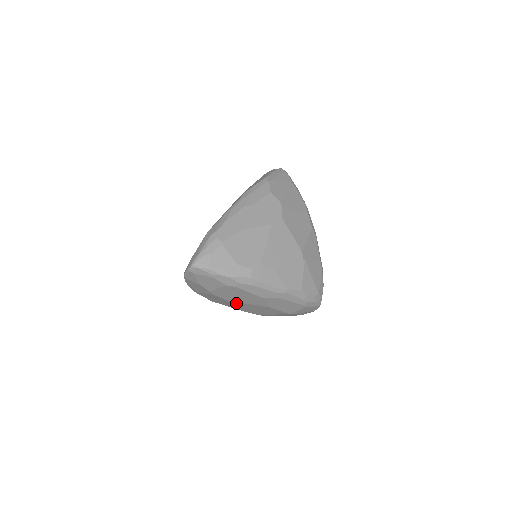
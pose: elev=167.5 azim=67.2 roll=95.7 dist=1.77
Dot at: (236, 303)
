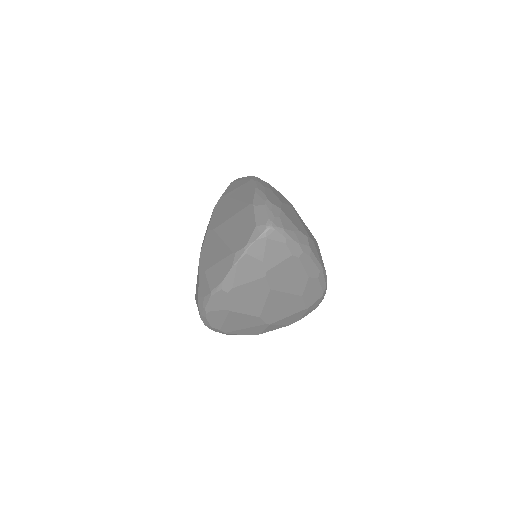
Dot at: (273, 295)
